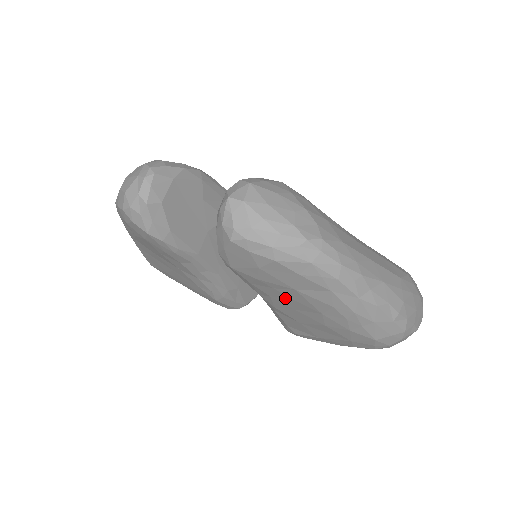
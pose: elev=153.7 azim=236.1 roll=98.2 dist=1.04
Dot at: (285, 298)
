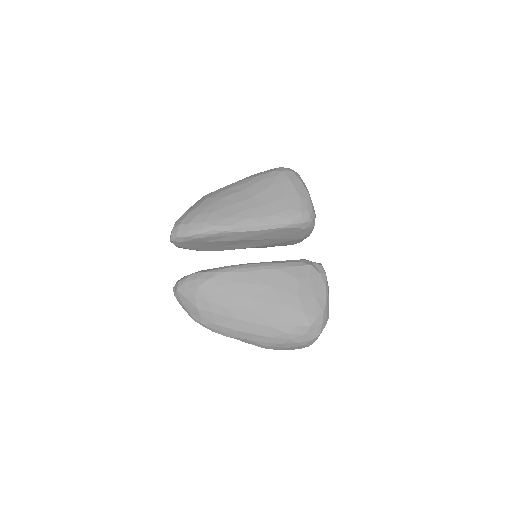
Dot at: occluded
